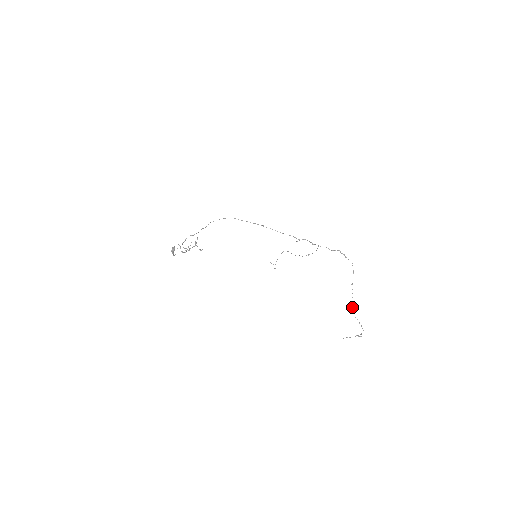
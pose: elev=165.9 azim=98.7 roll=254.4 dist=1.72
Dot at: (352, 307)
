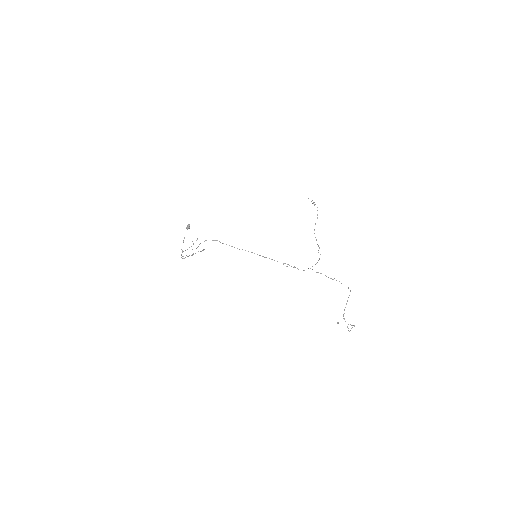
Dot at: (343, 315)
